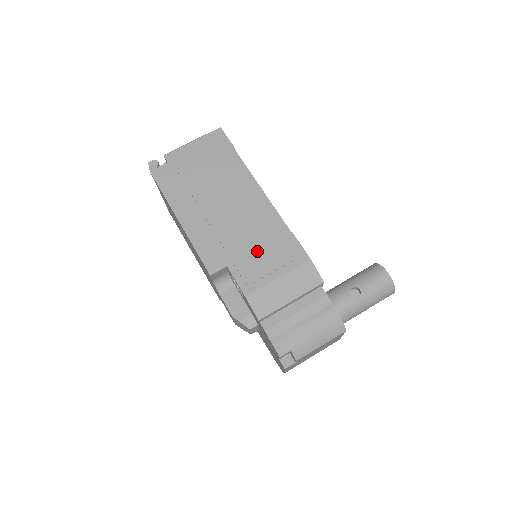
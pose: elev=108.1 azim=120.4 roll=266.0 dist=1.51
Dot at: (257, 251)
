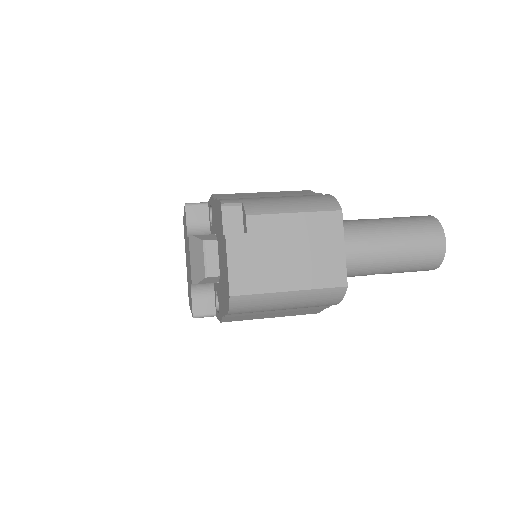
Dot at: occluded
